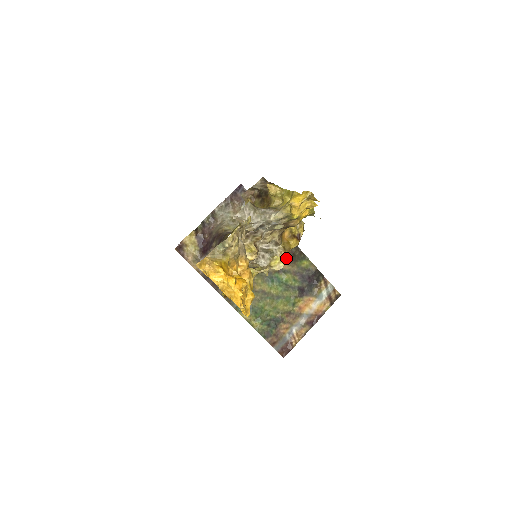
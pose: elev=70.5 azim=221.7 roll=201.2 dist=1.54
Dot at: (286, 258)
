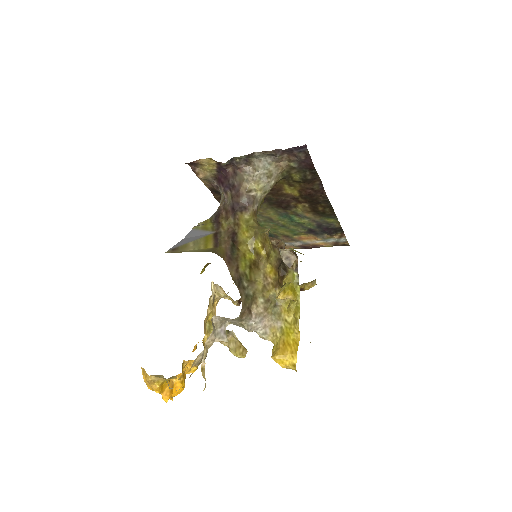
Dot at: occluded
